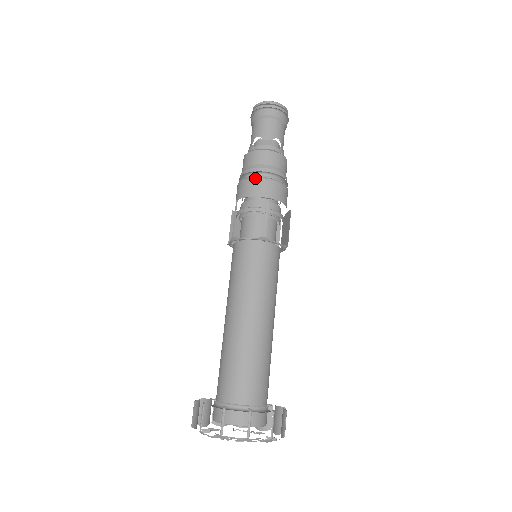
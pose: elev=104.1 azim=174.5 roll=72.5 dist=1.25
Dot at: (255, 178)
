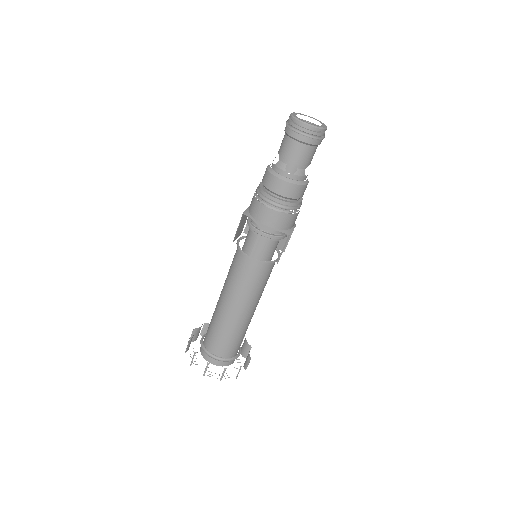
Dot at: (283, 213)
